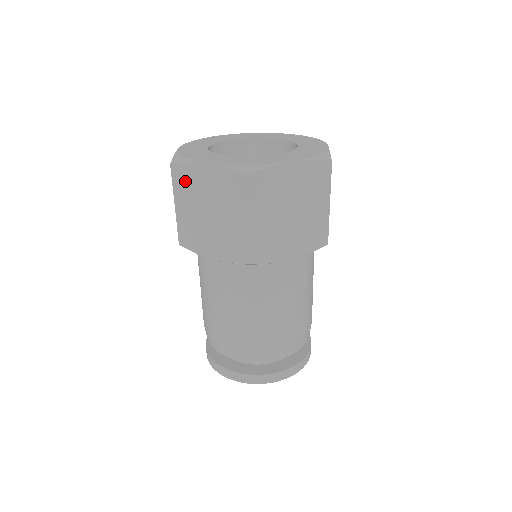
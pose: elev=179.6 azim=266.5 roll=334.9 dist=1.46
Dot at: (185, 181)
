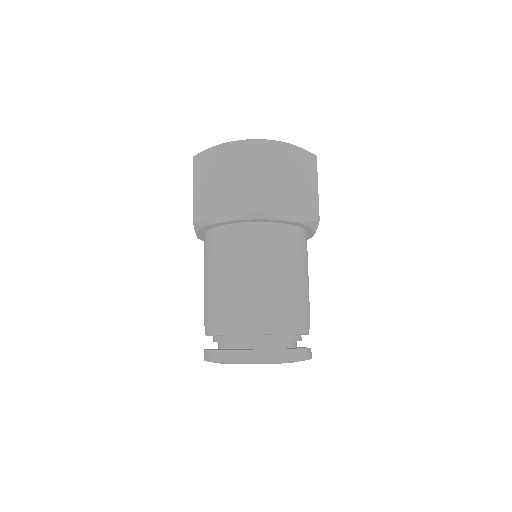
Dot at: (205, 164)
